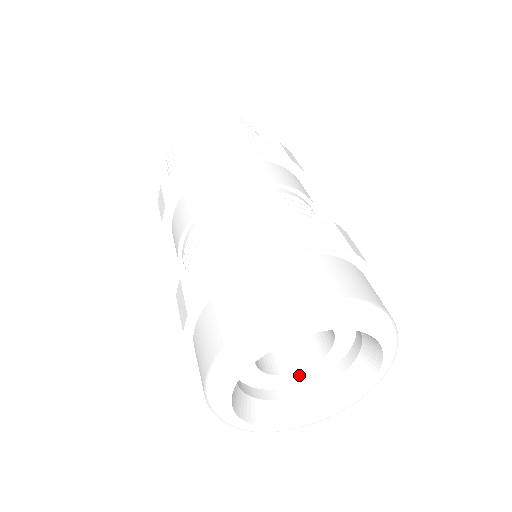
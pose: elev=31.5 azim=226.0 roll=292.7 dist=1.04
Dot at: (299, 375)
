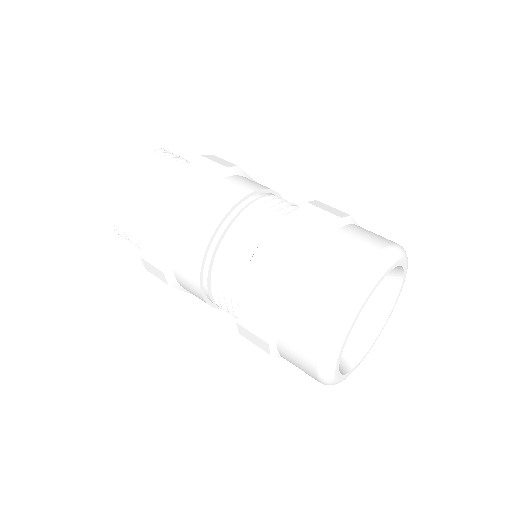
Dot at: occluded
